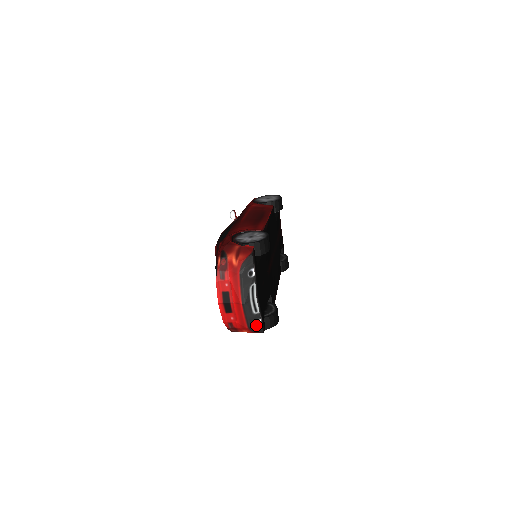
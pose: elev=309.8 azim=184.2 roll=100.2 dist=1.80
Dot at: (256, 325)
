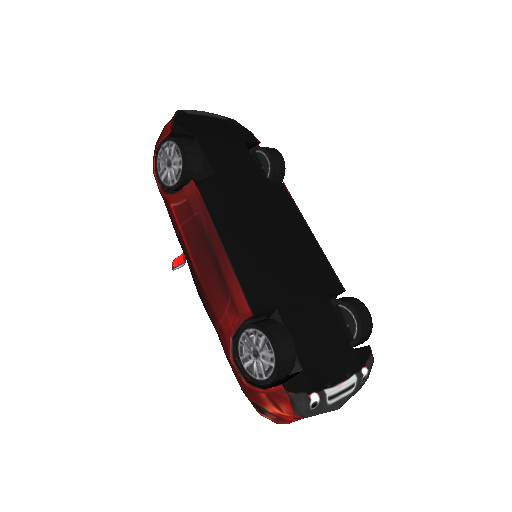
Dot at: (364, 379)
